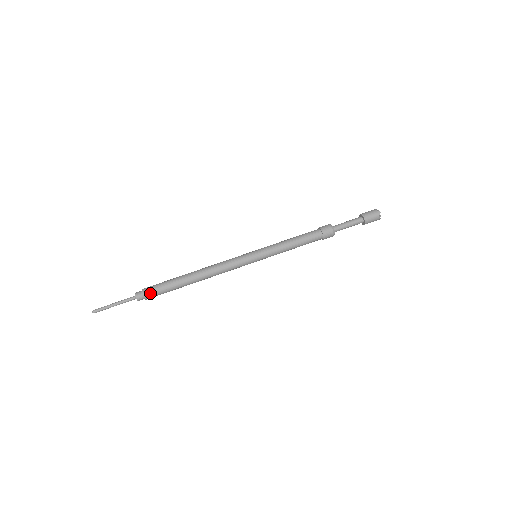
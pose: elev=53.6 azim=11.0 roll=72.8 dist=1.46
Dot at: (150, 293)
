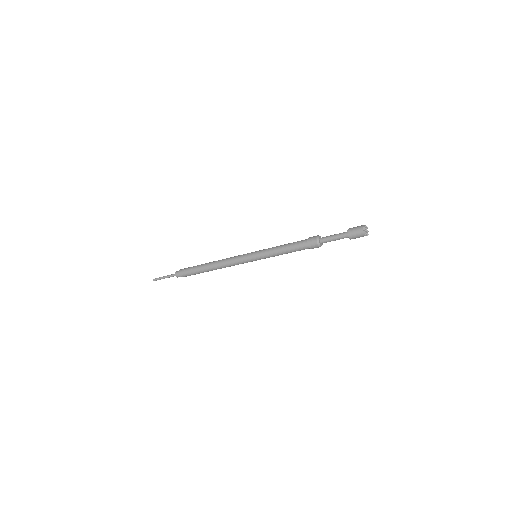
Dot at: (183, 270)
